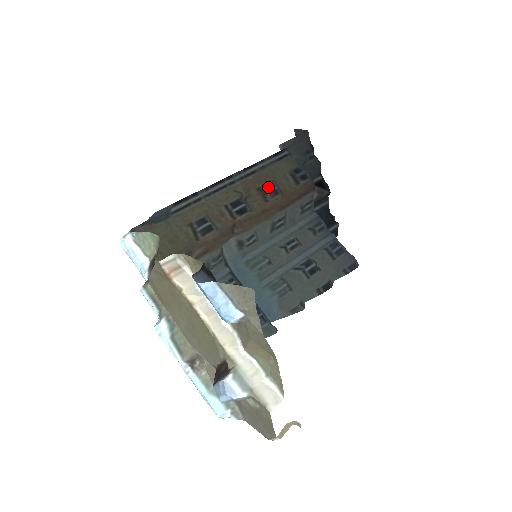
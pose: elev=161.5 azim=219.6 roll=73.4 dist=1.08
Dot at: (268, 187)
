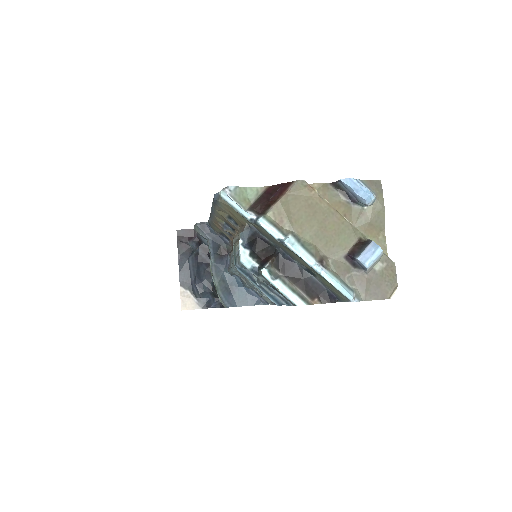
Dot at: occluded
